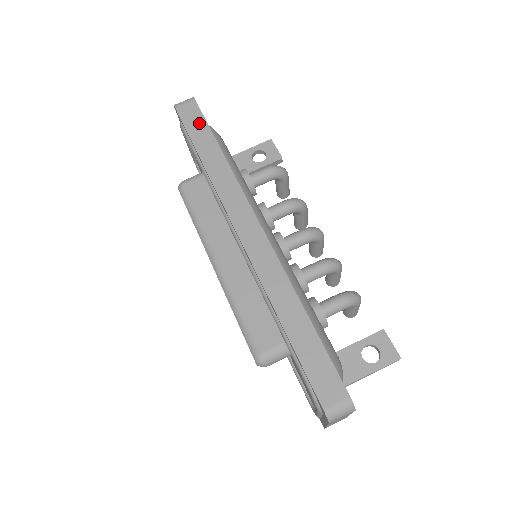
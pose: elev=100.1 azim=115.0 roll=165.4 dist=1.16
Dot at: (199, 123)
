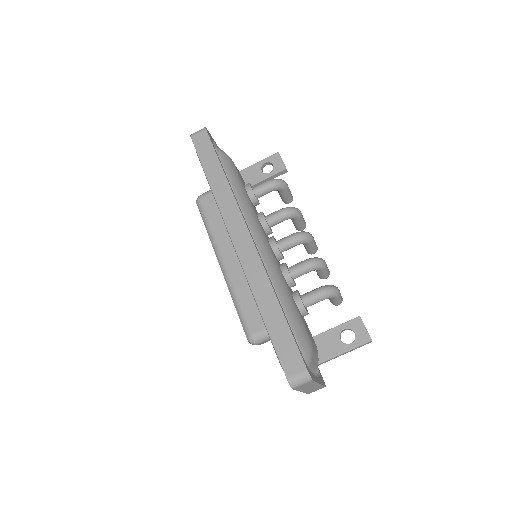
Dot at: (208, 150)
